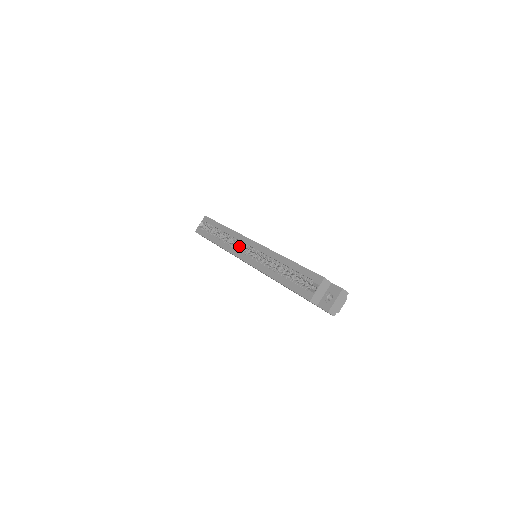
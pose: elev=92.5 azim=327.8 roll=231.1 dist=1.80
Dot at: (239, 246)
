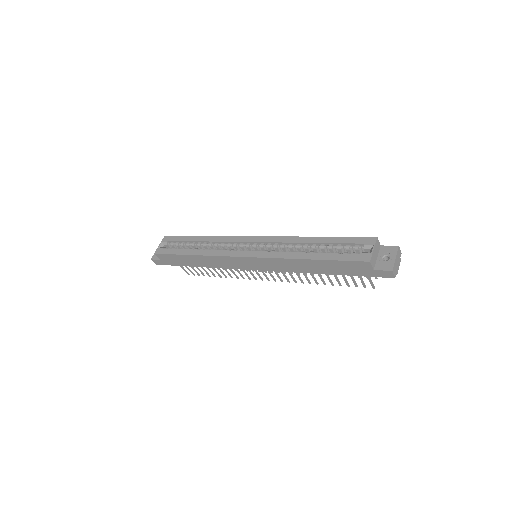
Dot at: occluded
